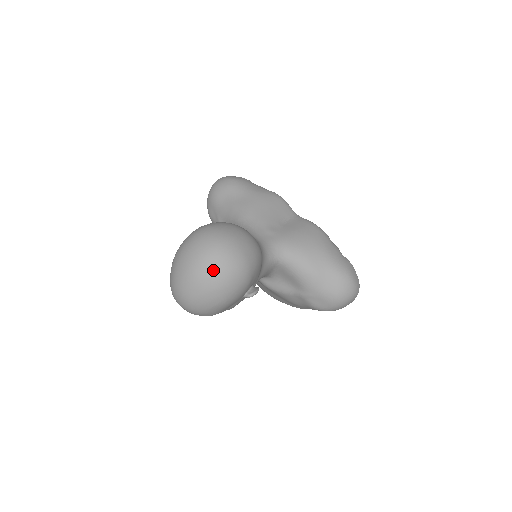
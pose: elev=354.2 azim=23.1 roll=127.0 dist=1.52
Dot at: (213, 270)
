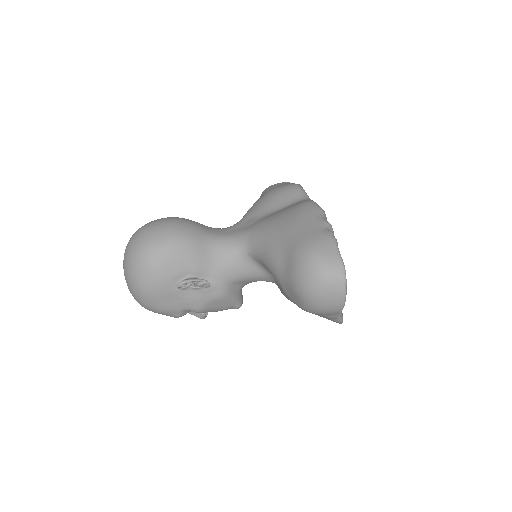
Dot at: (125, 258)
